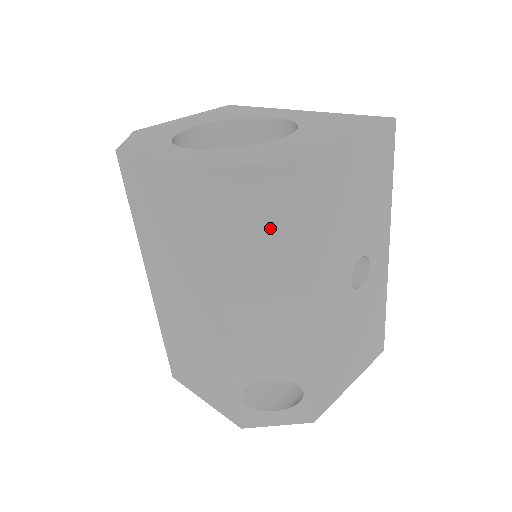
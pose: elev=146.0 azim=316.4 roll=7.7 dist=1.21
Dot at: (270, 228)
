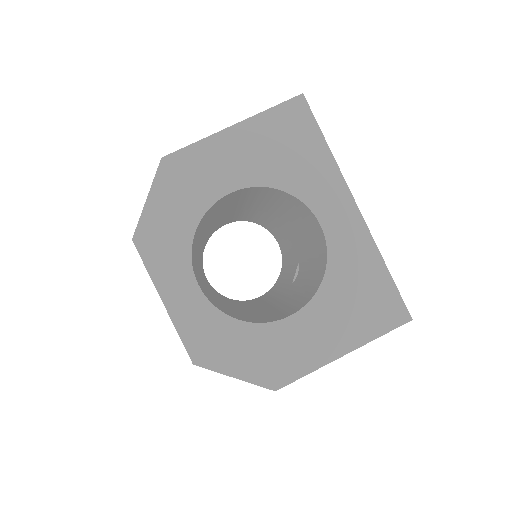
Dot at: occluded
